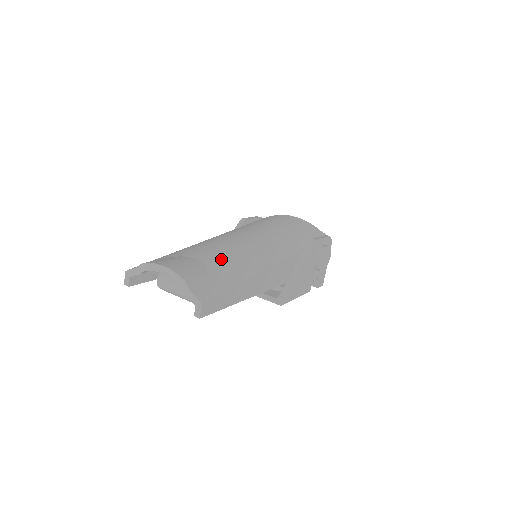
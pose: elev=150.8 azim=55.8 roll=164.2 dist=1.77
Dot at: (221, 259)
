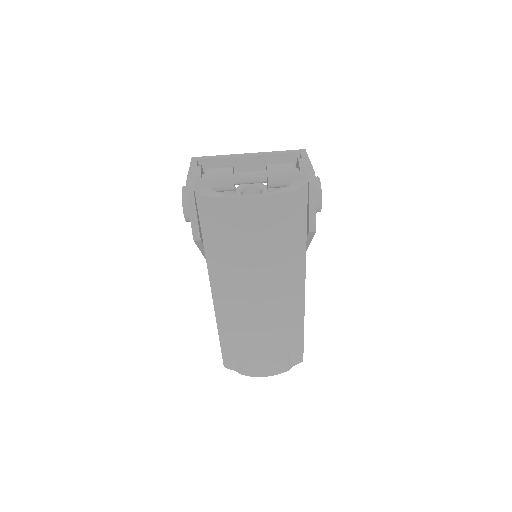
Dot at: (278, 337)
